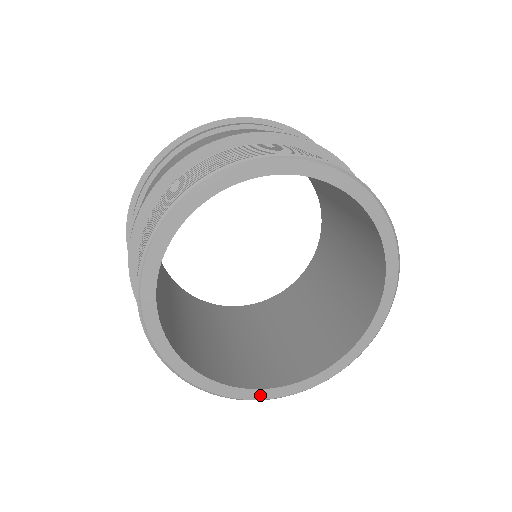
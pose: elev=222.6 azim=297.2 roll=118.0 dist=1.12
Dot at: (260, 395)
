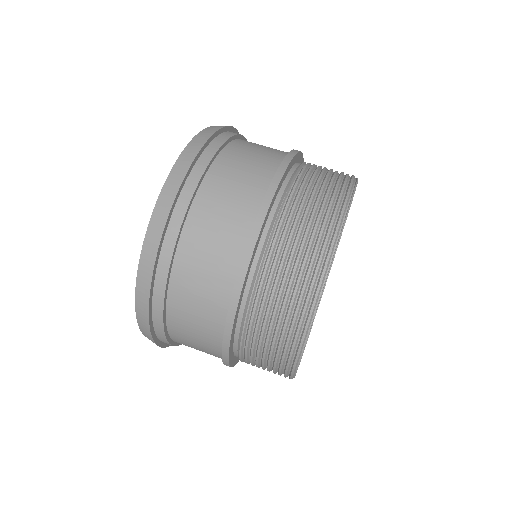
Dot at: occluded
